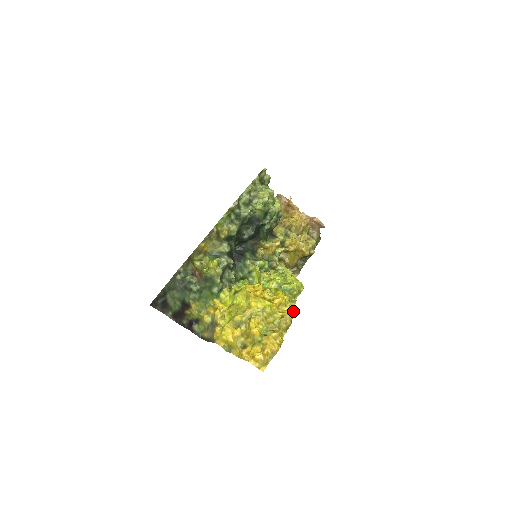
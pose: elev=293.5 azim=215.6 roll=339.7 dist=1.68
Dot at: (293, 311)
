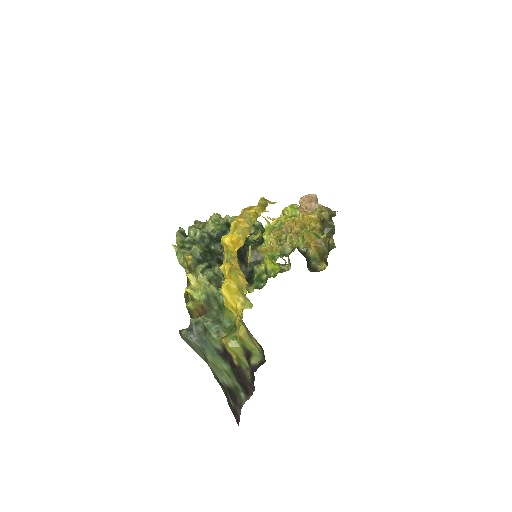
Dot at: occluded
